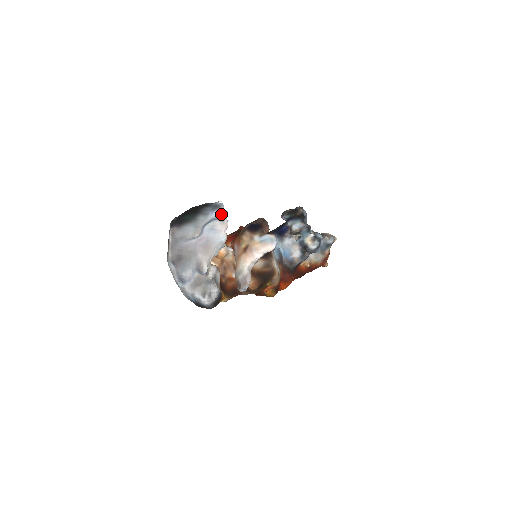
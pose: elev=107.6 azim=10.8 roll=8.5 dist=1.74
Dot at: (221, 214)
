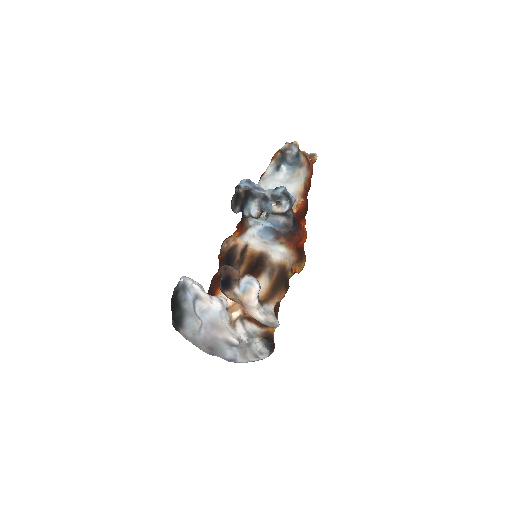
Dot at: (193, 292)
